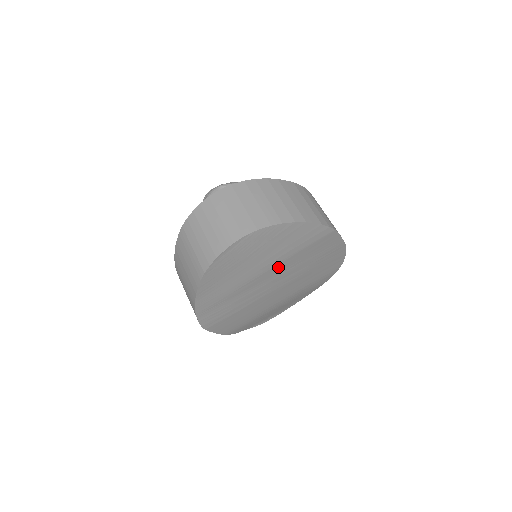
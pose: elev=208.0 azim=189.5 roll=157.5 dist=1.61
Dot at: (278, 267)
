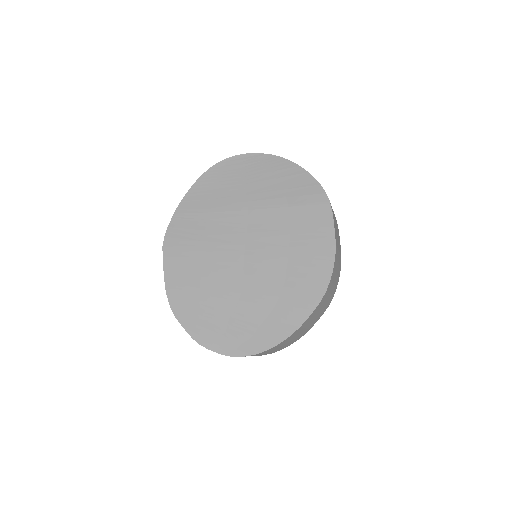
Dot at: (262, 215)
